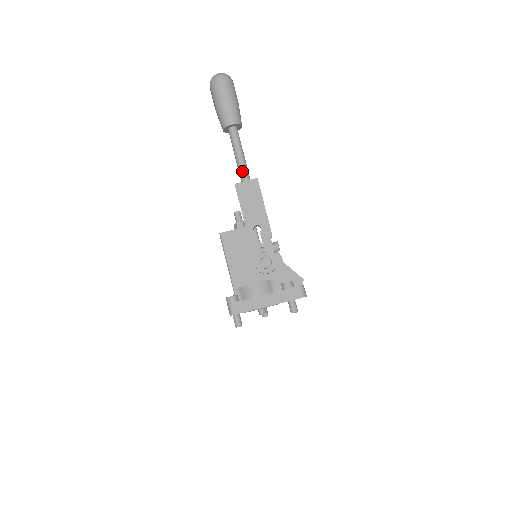
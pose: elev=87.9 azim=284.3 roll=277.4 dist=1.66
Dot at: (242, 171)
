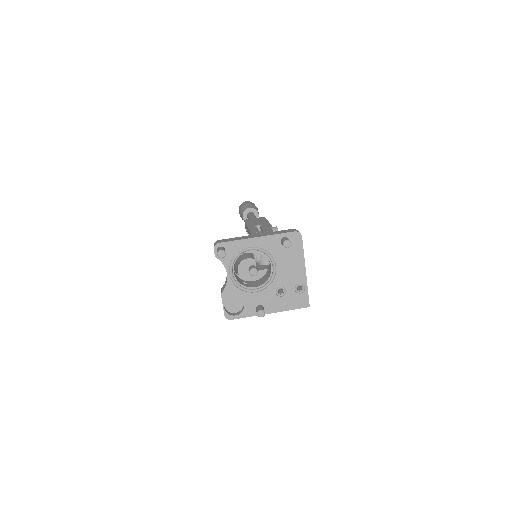
Dot at: occluded
